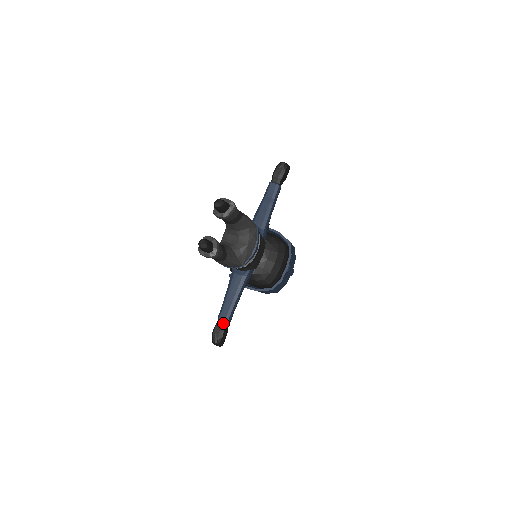
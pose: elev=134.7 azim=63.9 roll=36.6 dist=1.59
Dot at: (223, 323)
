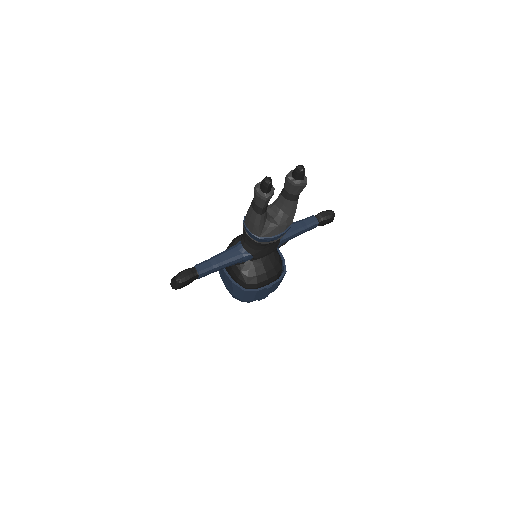
Dot at: (196, 272)
